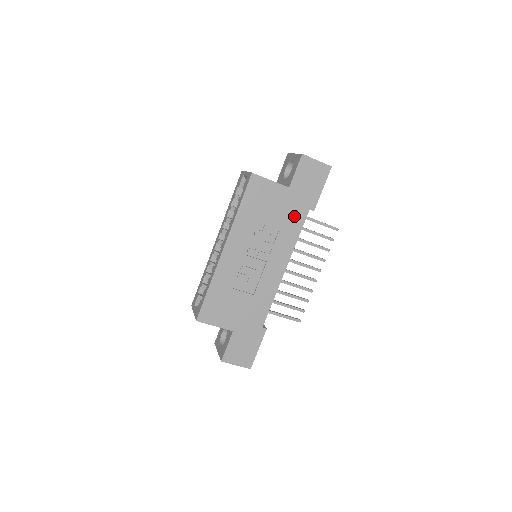
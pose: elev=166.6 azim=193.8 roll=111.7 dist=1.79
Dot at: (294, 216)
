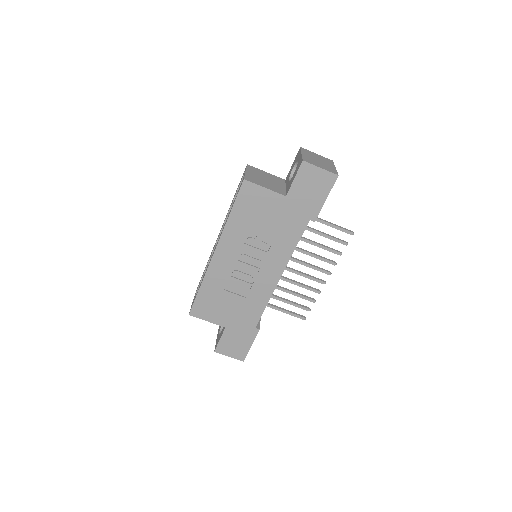
Dot at: (291, 226)
